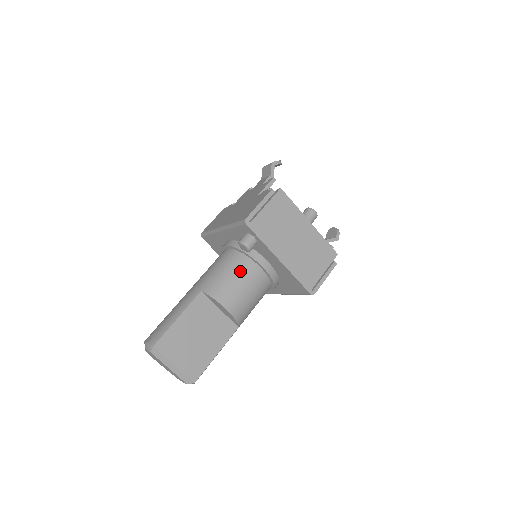
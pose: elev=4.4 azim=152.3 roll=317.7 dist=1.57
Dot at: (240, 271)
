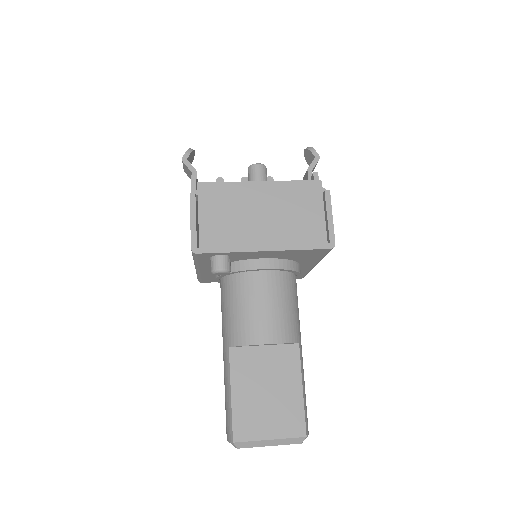
Dot at: (245, 294)
